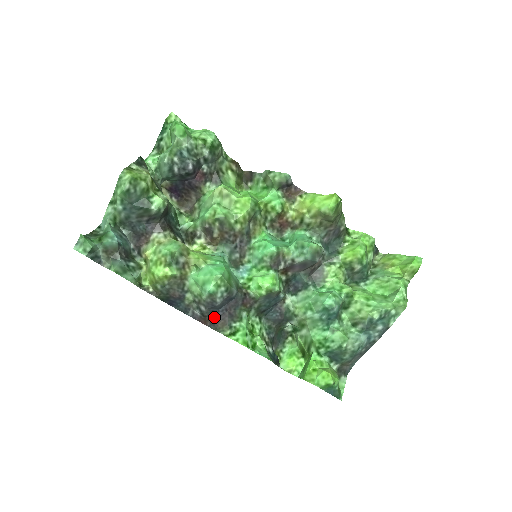
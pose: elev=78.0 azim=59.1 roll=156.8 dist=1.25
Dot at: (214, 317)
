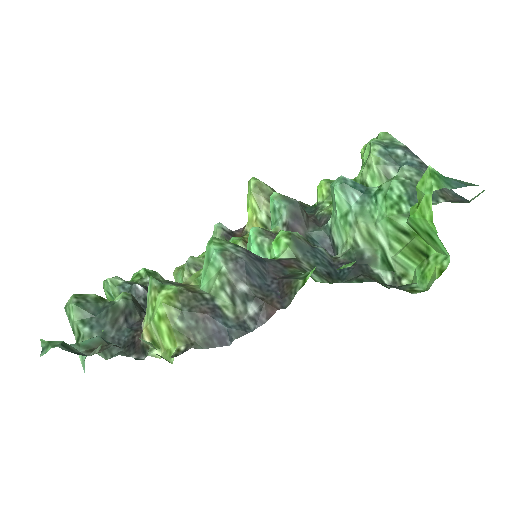
Dot at: (273, 295)
